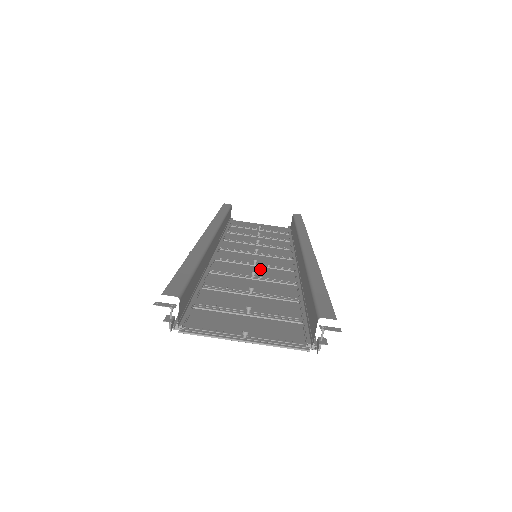
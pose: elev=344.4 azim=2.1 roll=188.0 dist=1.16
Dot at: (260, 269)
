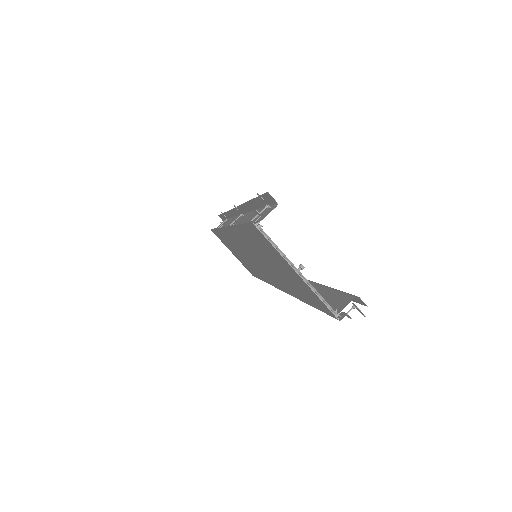
Dot at: (261, 264)
